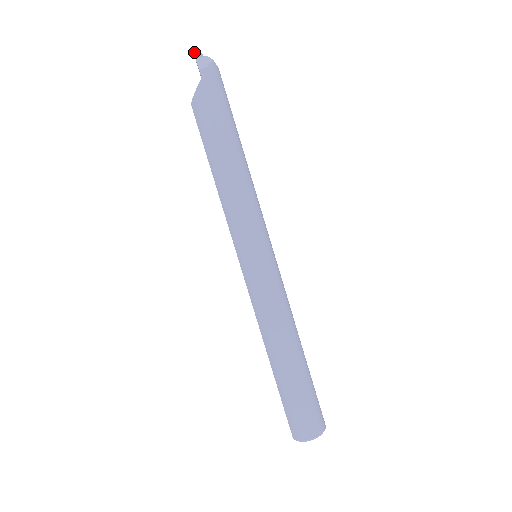
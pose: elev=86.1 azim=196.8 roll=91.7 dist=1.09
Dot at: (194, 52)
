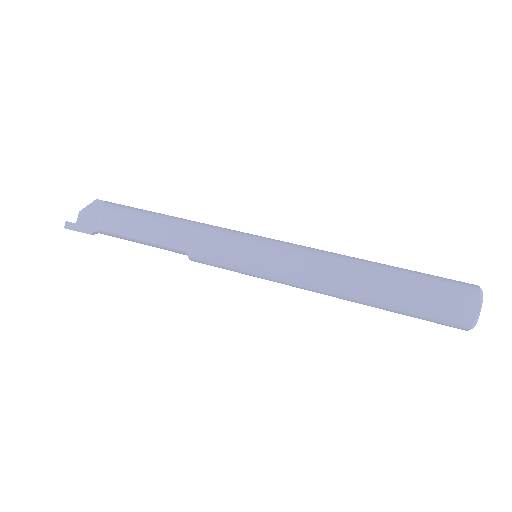
Dot at: (67, 221)
